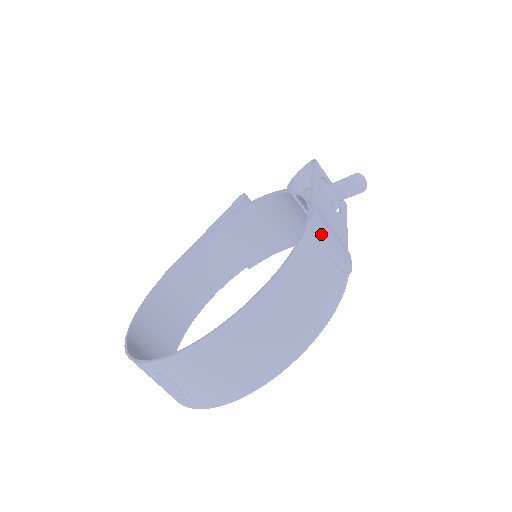
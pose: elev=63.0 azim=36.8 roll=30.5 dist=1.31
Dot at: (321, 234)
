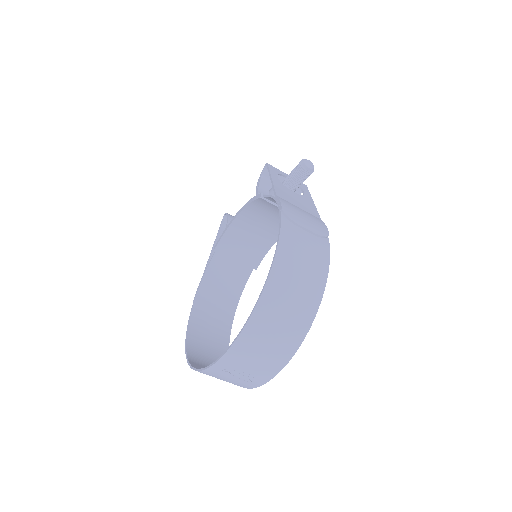
Dot at: (294, 217)
